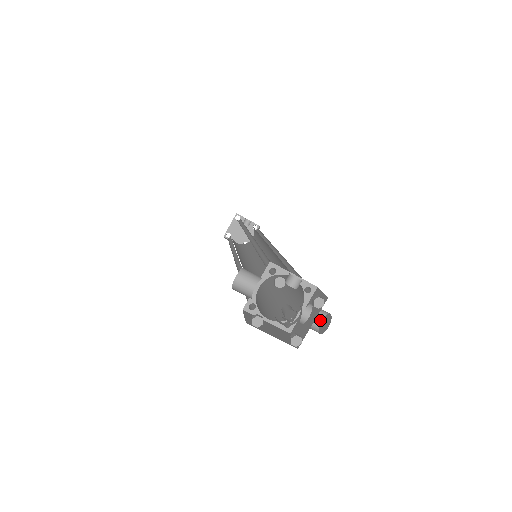
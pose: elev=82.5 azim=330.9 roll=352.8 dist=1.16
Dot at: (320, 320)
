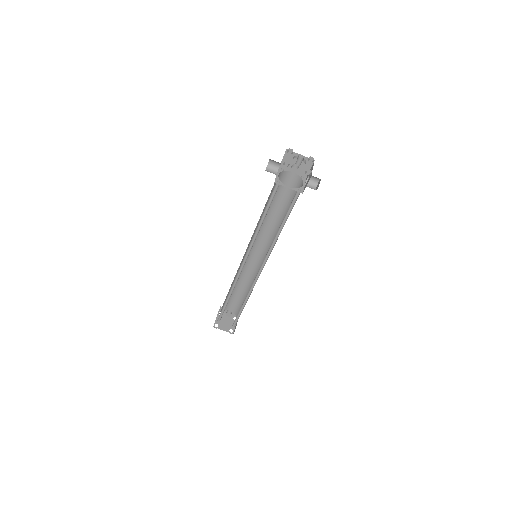
Dot at: (315, 189)
